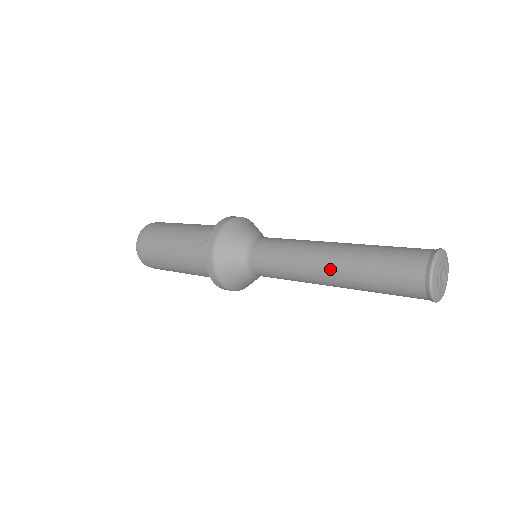
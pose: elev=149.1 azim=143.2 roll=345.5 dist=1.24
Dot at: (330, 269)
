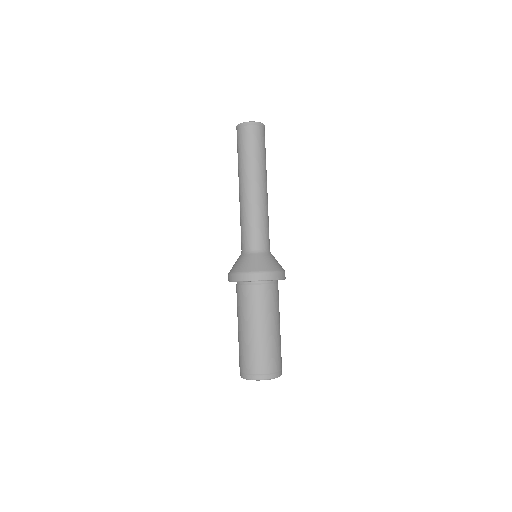
Dot at: occluded
